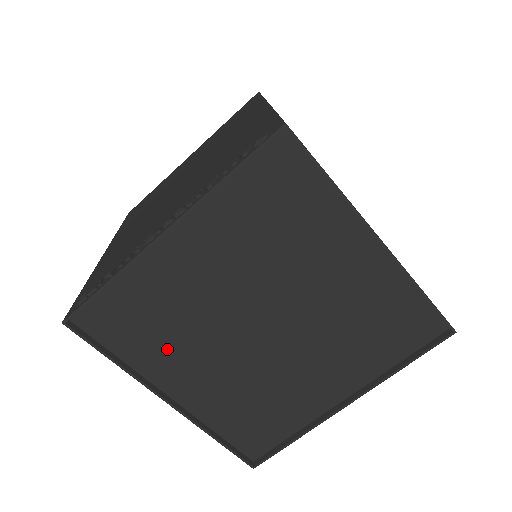
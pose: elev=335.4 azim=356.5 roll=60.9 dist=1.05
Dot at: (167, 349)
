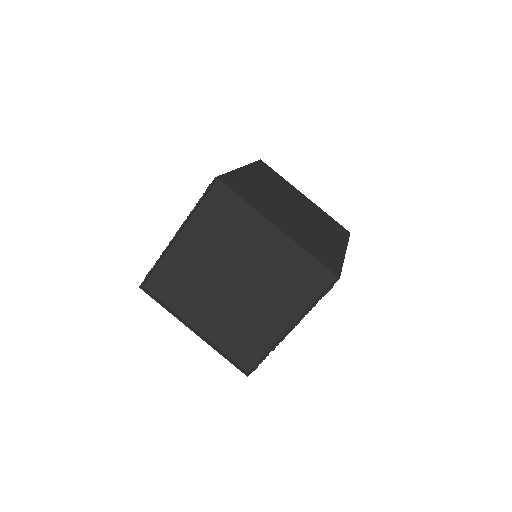
Dot at: (189, 300)
